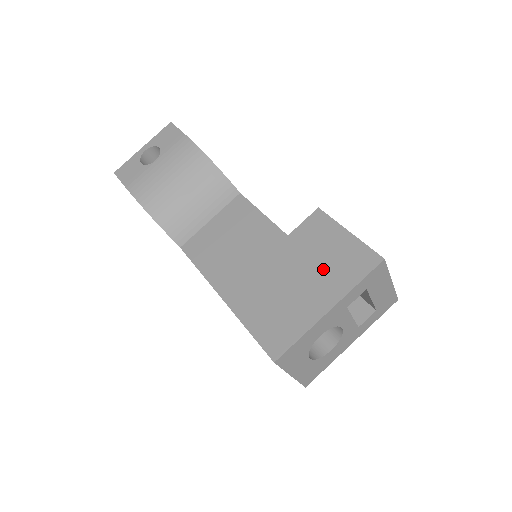
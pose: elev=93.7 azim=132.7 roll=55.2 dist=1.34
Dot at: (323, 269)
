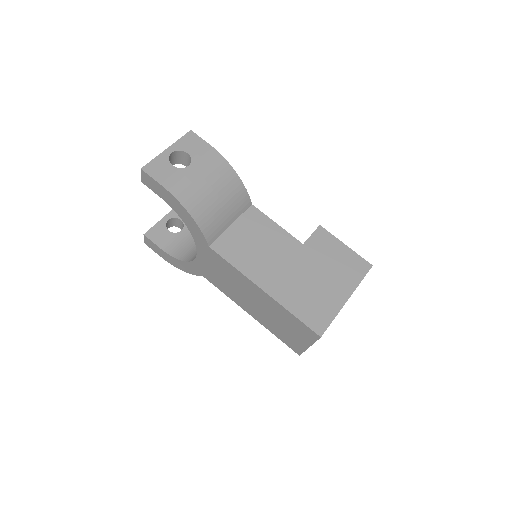
Dot at: (336, 271)
